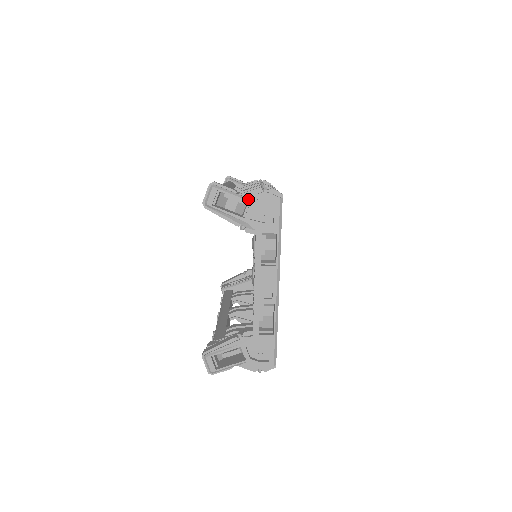
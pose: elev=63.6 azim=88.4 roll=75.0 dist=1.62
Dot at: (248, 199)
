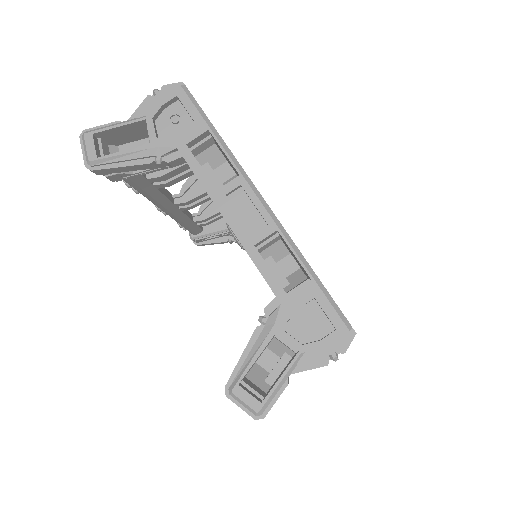
Dot at: (140, 117)
